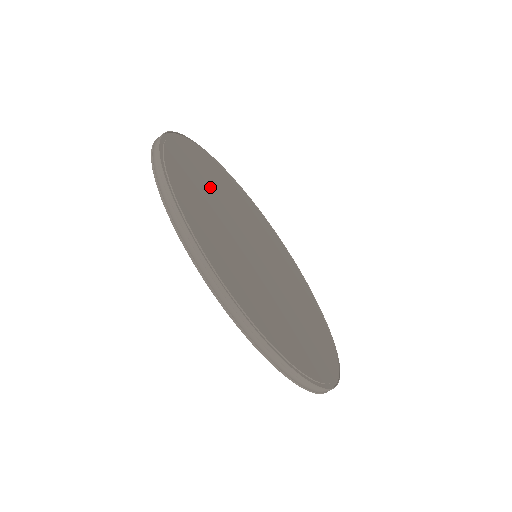
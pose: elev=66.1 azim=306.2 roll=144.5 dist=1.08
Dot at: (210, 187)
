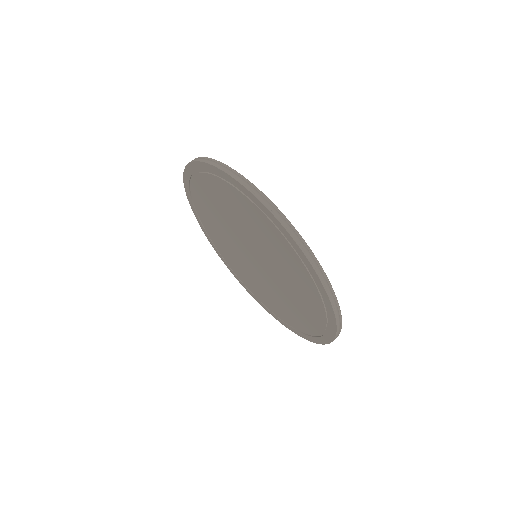
Dot at: occluded
